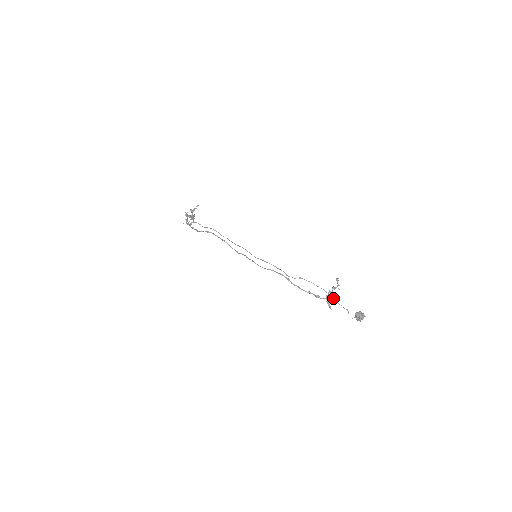
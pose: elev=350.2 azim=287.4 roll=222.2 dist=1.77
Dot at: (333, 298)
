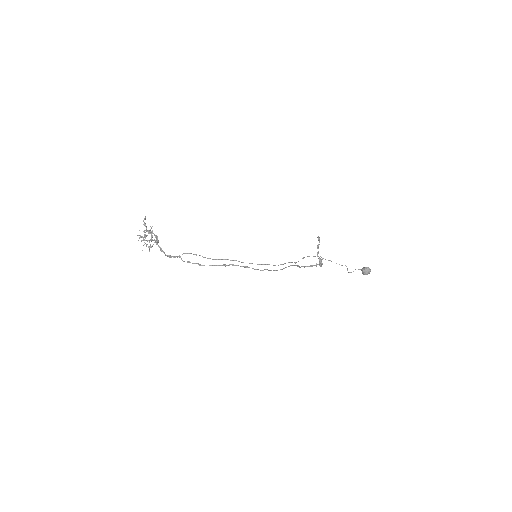
Dot at: (331, 261)
